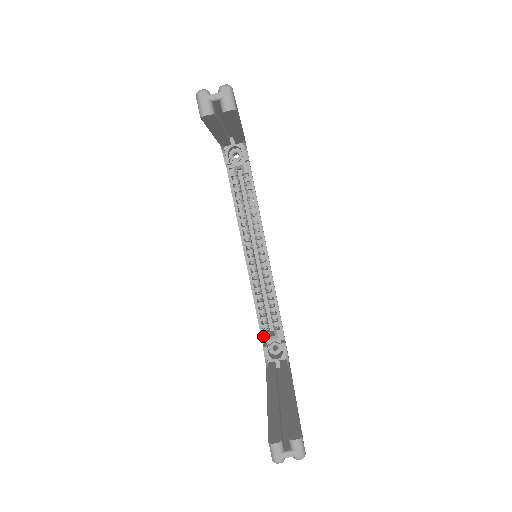
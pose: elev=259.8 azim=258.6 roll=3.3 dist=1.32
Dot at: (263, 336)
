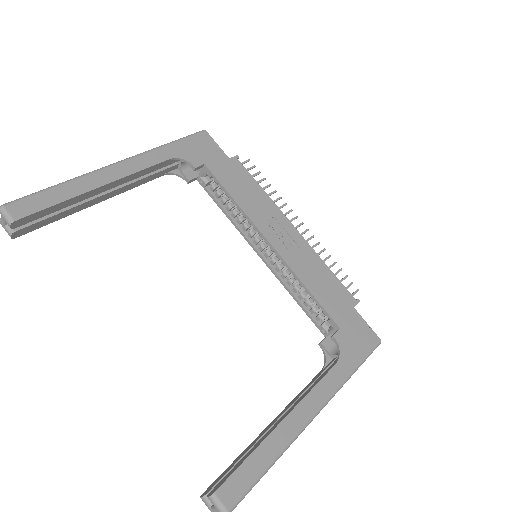
Dot at: (321, 330)
